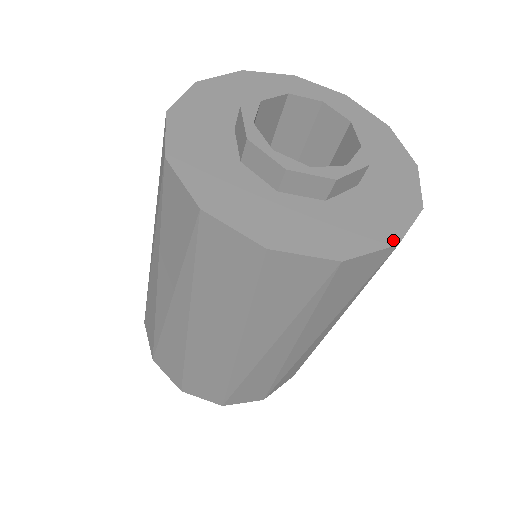
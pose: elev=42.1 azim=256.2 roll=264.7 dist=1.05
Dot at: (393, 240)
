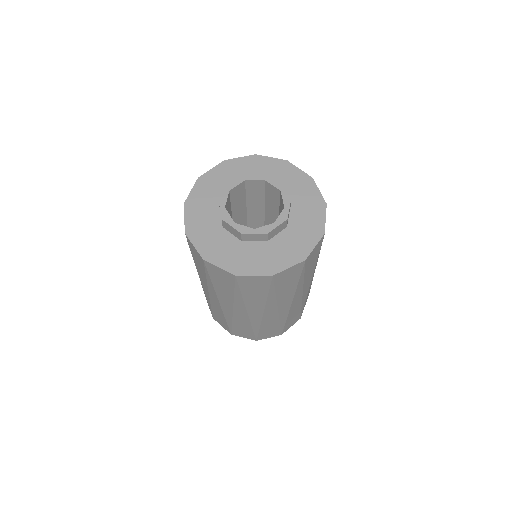
Dot at: (303, 258)
